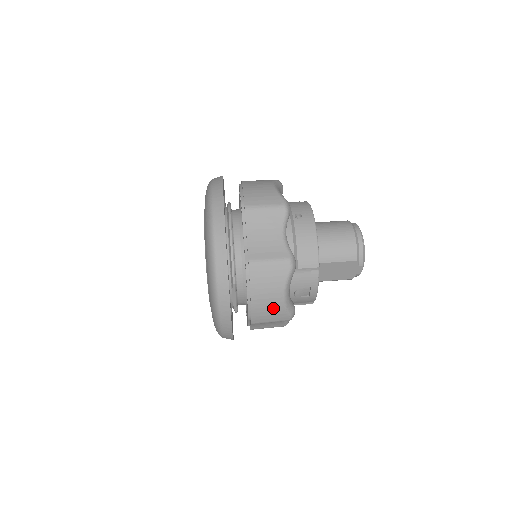
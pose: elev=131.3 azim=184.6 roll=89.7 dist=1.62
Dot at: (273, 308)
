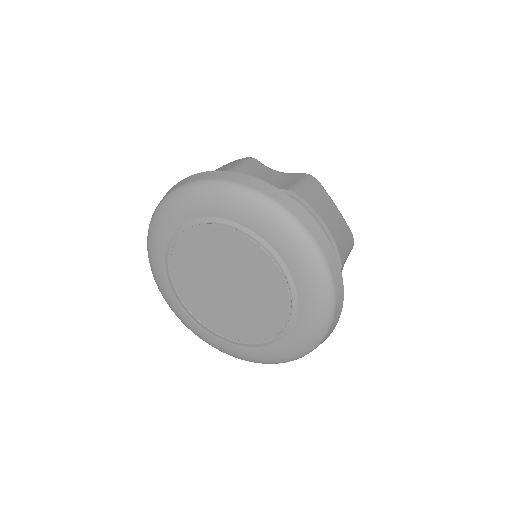
Dot at: (341, 228)
